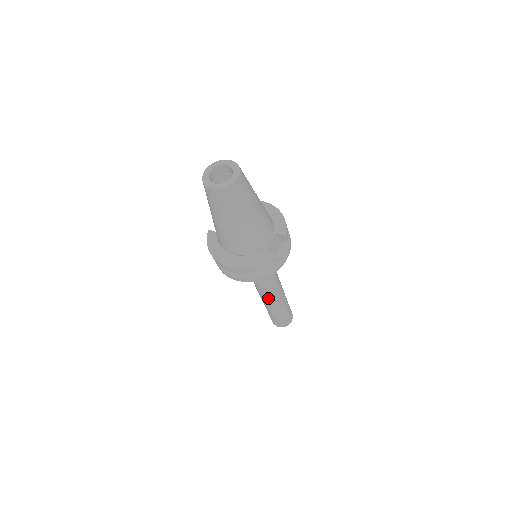
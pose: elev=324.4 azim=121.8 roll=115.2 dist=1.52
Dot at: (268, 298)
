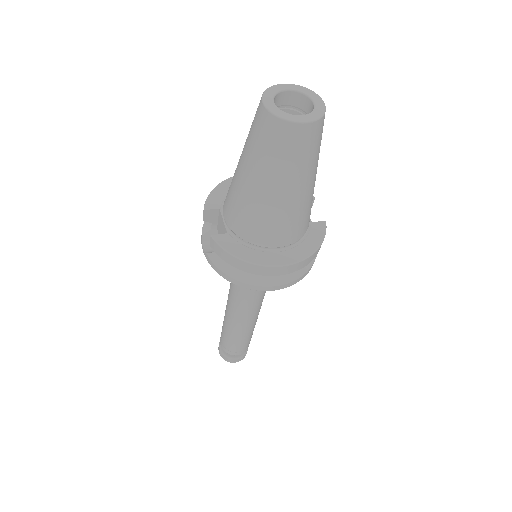
Dot at: (254, 318)
